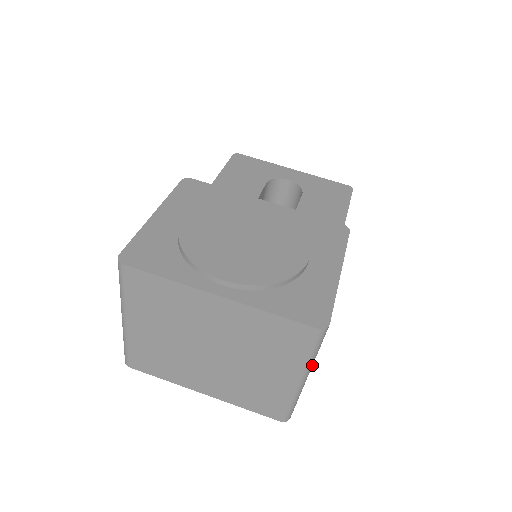
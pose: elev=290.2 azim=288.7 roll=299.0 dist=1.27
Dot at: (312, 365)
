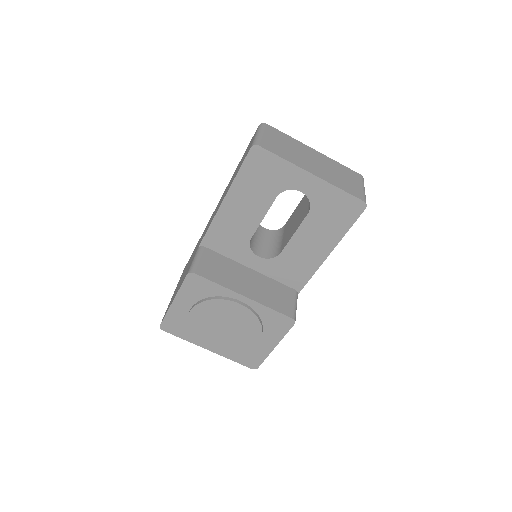
Dot at: occluded
